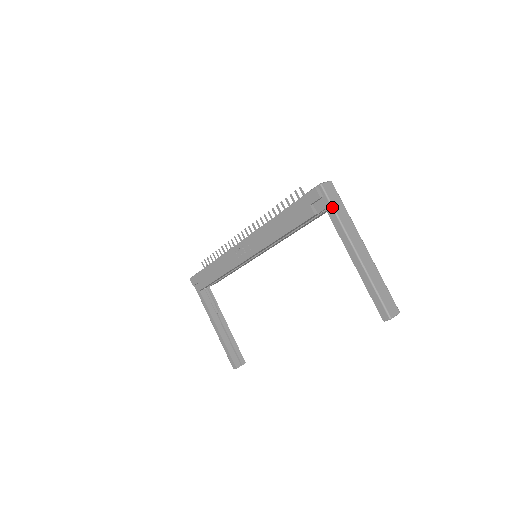
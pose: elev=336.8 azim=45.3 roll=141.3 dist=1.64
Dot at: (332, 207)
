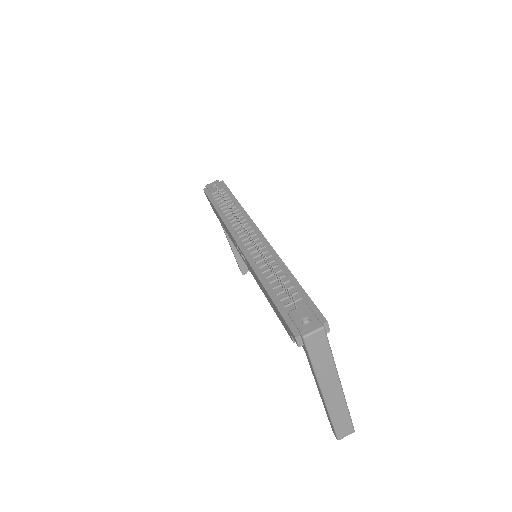
Dot at: (310, 359)
